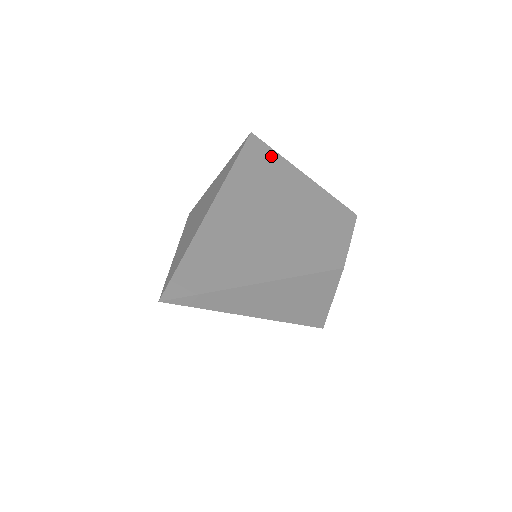
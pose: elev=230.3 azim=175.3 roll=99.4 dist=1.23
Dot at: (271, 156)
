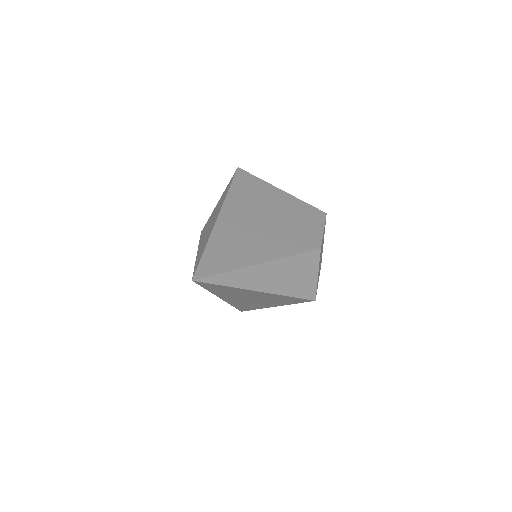
Dot at: (255, 181)
